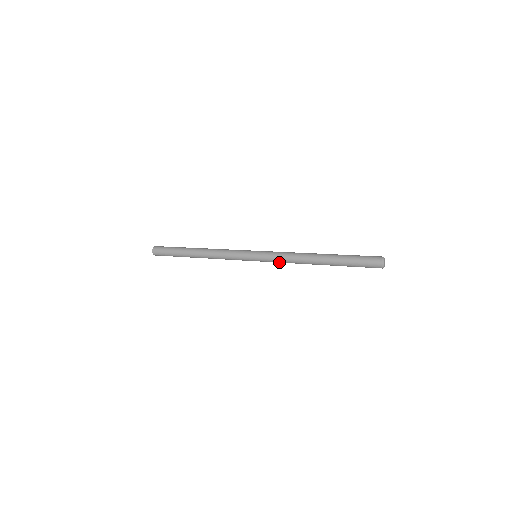
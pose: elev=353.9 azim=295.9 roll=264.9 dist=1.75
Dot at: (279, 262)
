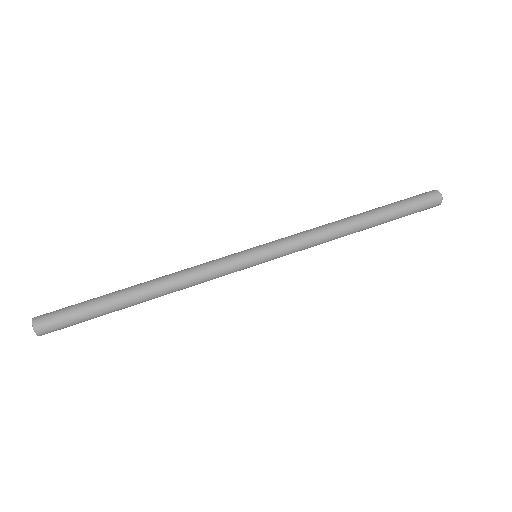
Dot at: (298, 250)
